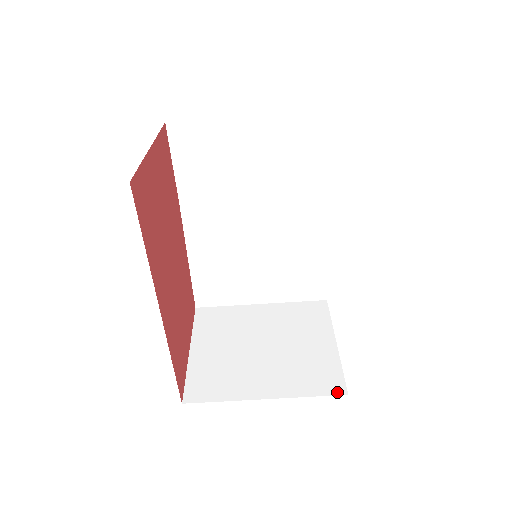
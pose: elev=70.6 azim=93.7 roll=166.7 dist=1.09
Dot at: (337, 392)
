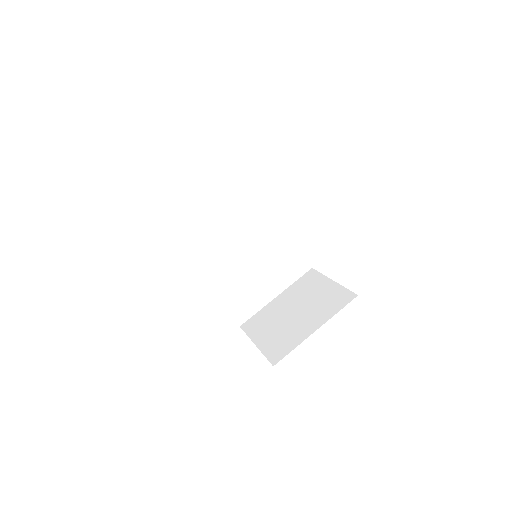
Dot at: (352, 299)
